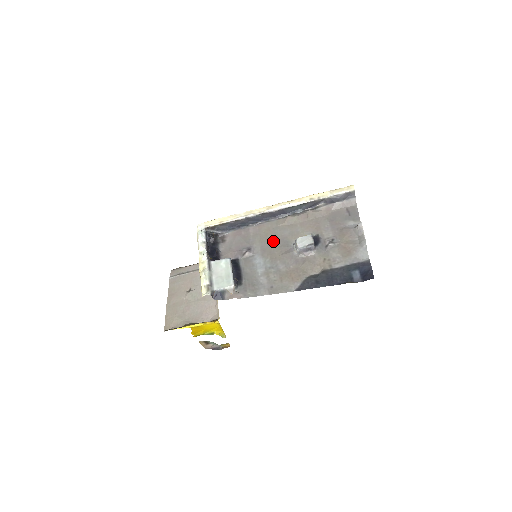
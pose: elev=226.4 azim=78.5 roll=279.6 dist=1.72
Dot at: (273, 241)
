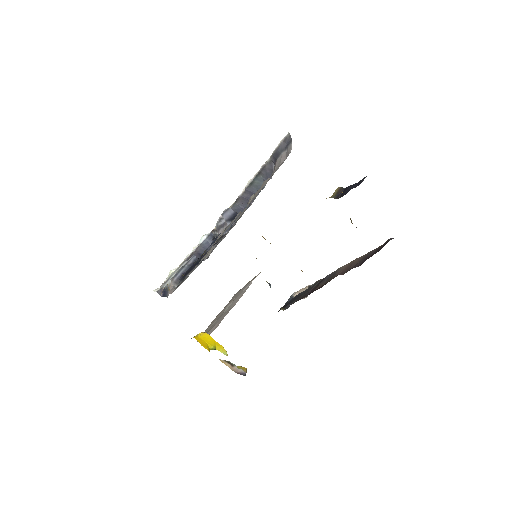
Dot at: occluded
